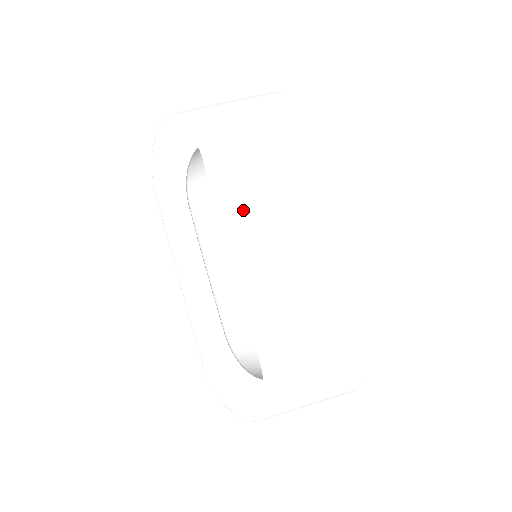
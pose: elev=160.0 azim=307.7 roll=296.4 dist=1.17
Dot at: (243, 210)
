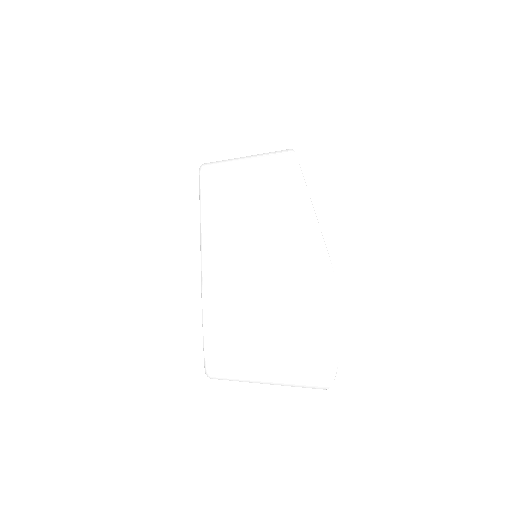
Dot at: (216, 193)
